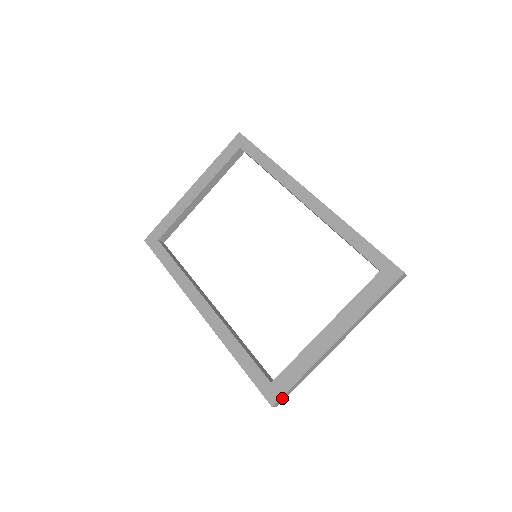
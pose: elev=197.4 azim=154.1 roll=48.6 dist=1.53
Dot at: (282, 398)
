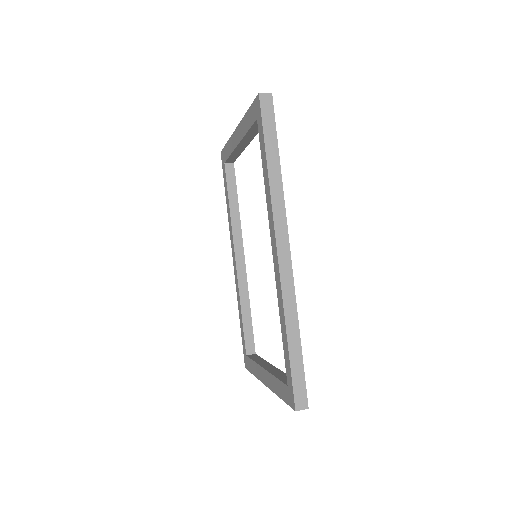
Dot at: occluded
